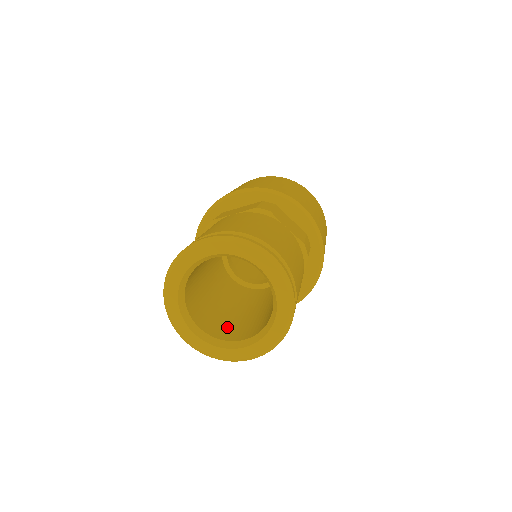
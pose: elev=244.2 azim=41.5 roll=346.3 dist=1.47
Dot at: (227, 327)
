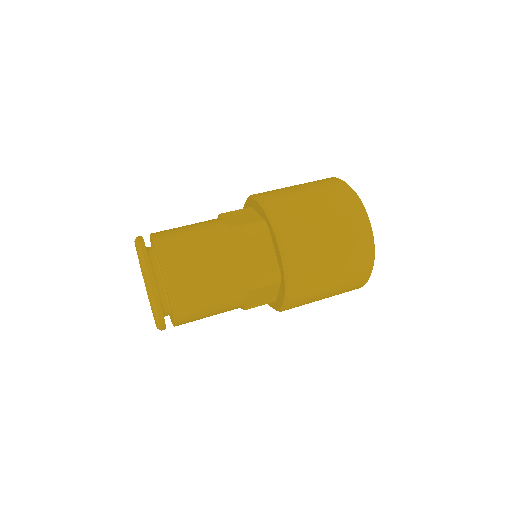
Dot at: occluded
